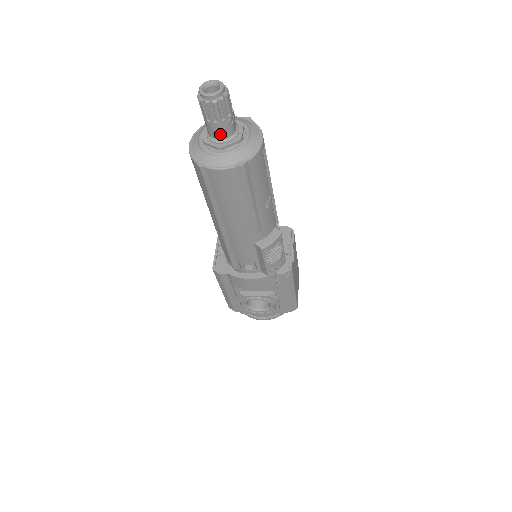
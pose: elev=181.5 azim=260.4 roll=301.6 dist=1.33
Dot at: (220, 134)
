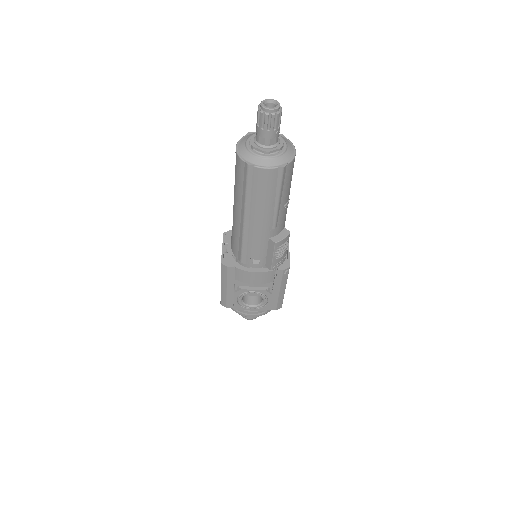
Dot at: (268, 141)
